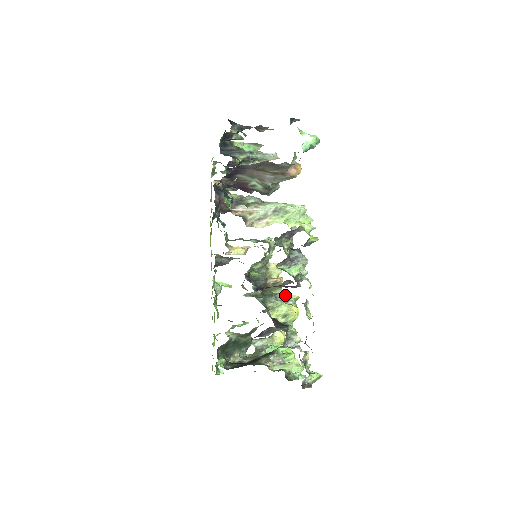
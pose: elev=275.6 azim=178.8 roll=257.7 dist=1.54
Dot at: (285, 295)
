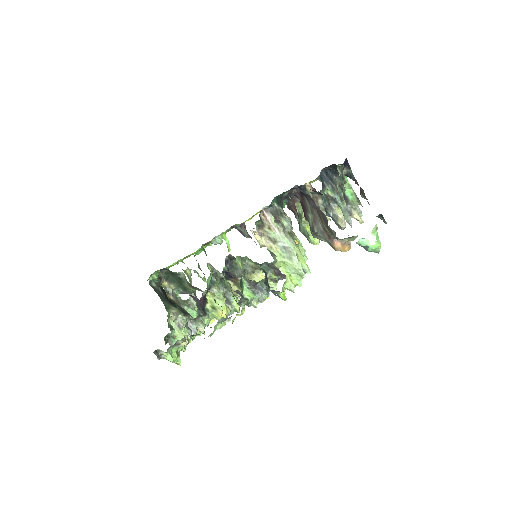
Dot at: (234, 299)
